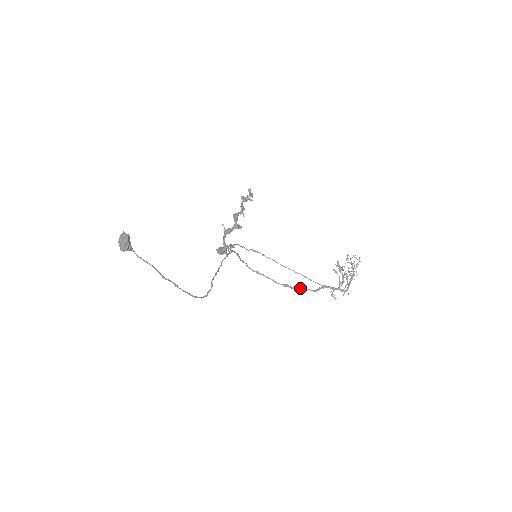
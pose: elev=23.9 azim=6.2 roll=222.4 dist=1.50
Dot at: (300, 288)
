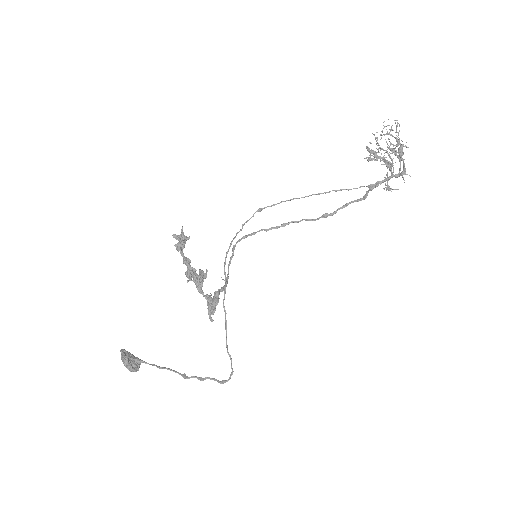
Dot at: (343, 207)
